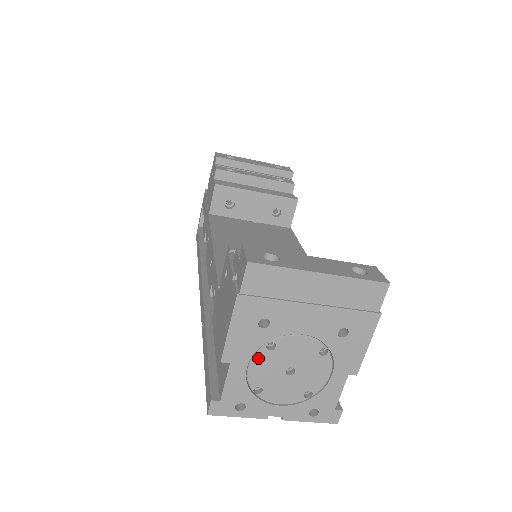
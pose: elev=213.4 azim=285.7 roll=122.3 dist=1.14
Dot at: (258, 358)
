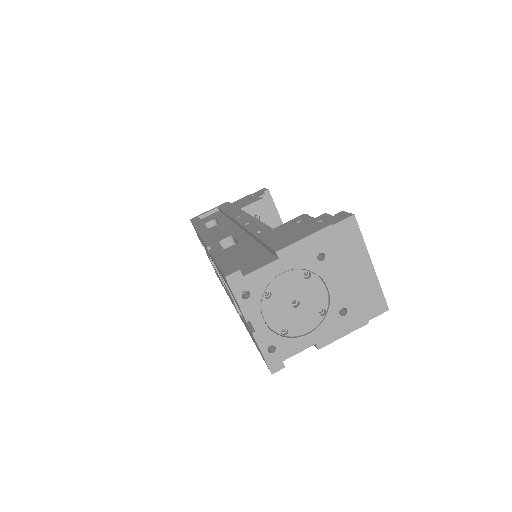
Dot at: (293, 274)
